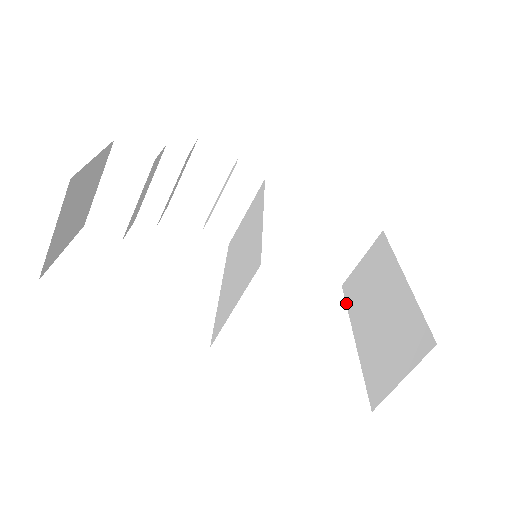
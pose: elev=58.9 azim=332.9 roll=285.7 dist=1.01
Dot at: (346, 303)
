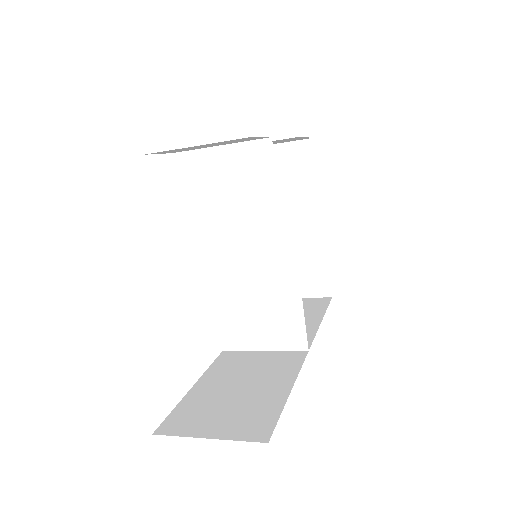
Dot at: occluded
